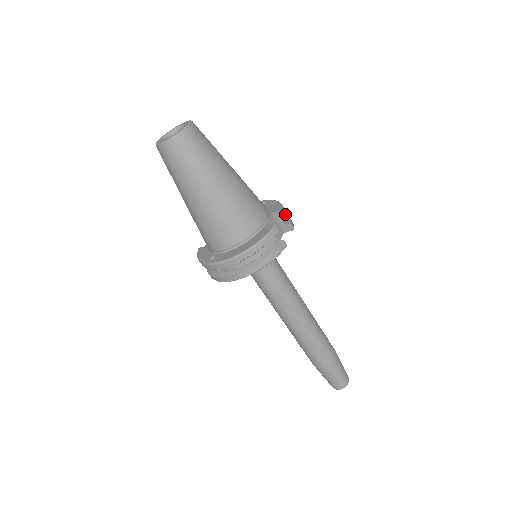
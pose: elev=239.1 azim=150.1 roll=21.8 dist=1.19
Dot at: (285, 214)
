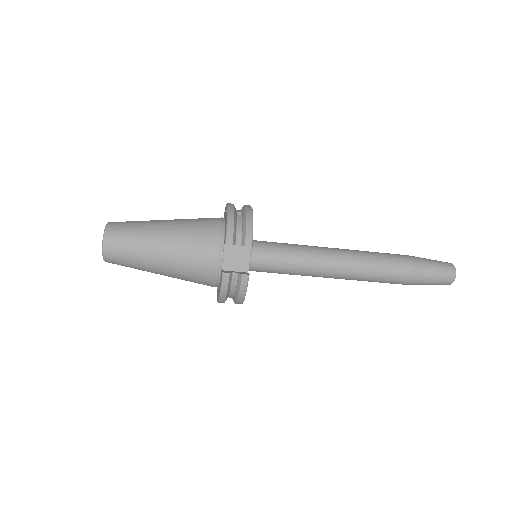
Dot at: occluded
